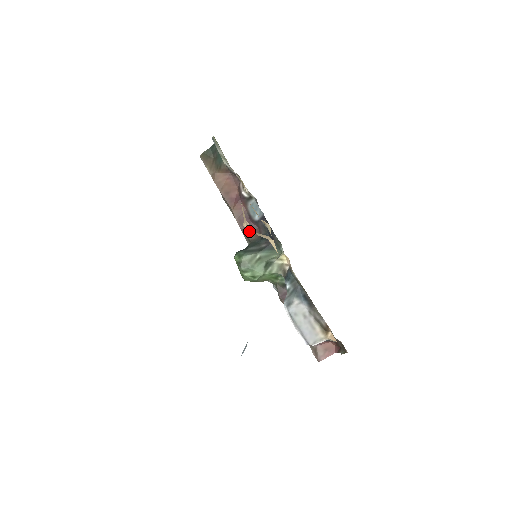
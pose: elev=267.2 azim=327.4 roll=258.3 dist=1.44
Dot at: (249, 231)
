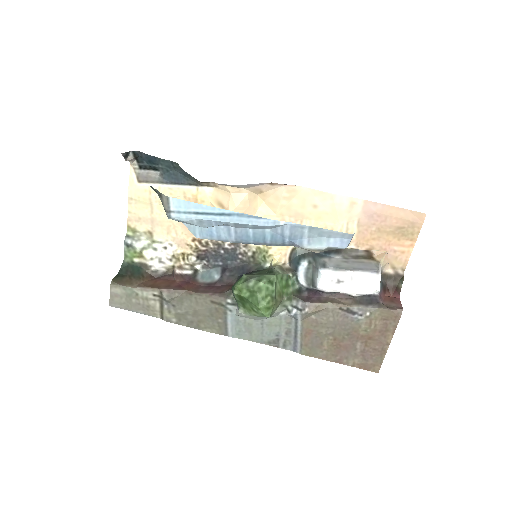
Dot at: (220, 290)
